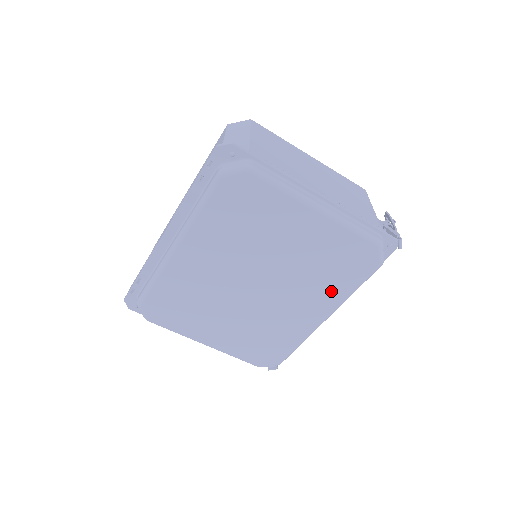
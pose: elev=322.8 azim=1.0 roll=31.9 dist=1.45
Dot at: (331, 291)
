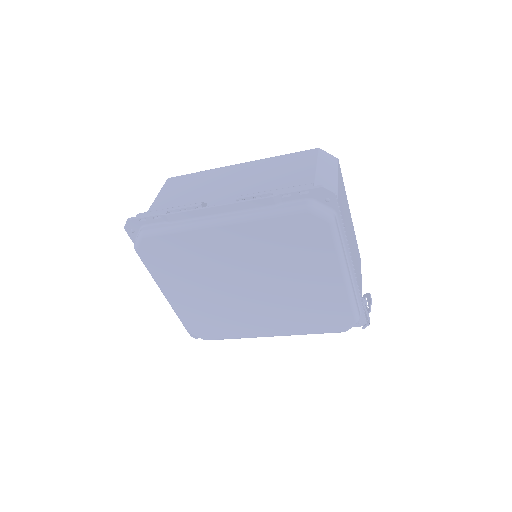
Dot at: (296, 324)
